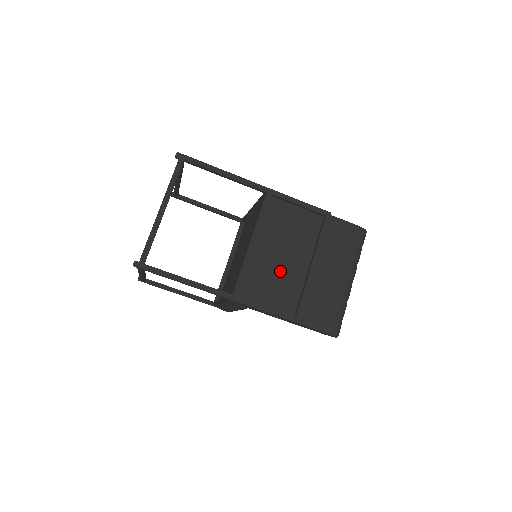
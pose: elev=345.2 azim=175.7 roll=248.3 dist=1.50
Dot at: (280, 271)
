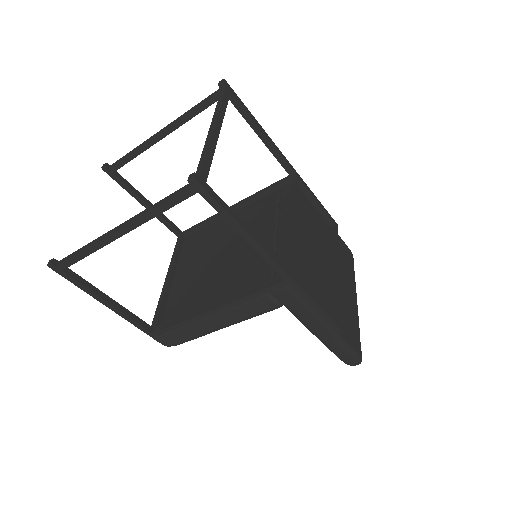
Dot at: (315, 266)
